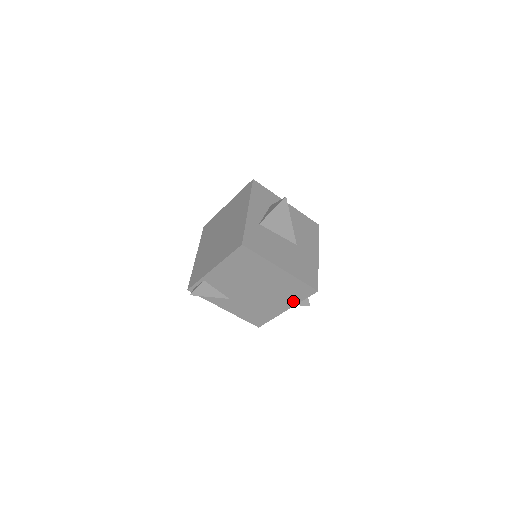
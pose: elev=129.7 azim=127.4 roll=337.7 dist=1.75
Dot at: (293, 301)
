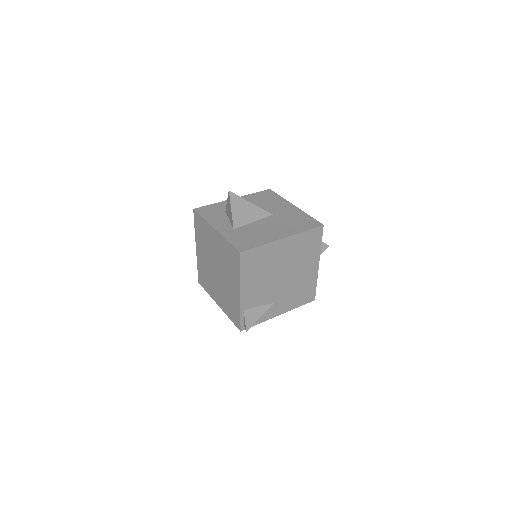
Dot at: (316, 253)
